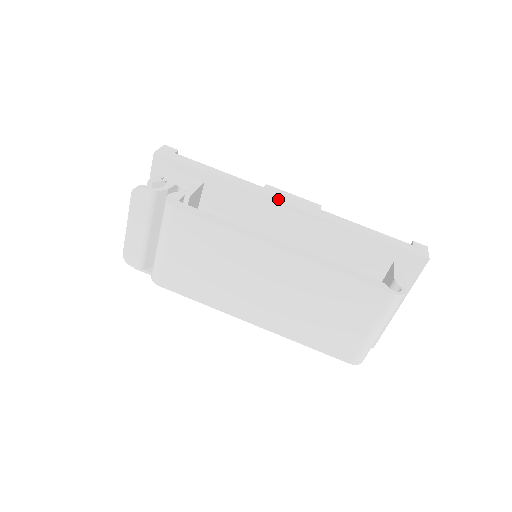
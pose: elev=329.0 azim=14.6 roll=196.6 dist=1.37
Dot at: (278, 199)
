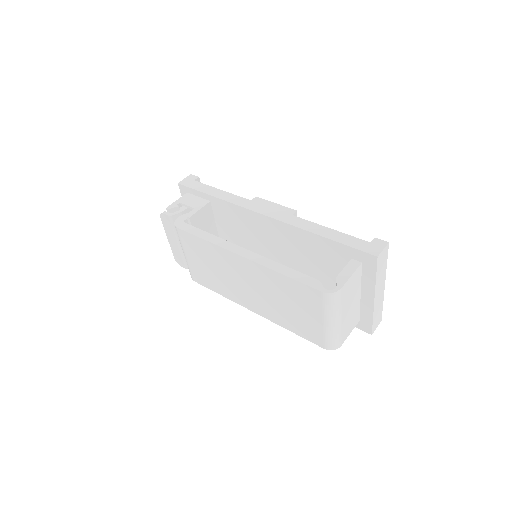
Dot at: (256, 210)
